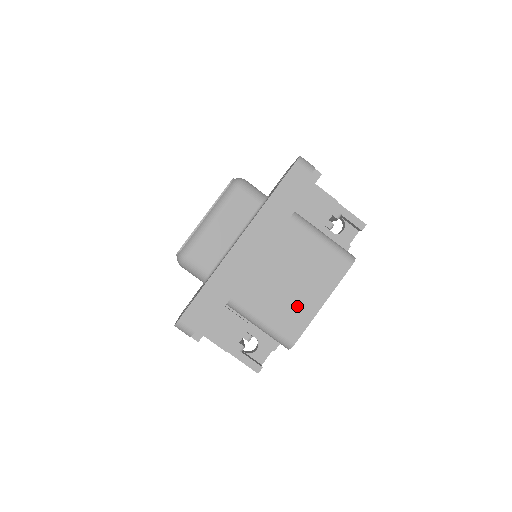
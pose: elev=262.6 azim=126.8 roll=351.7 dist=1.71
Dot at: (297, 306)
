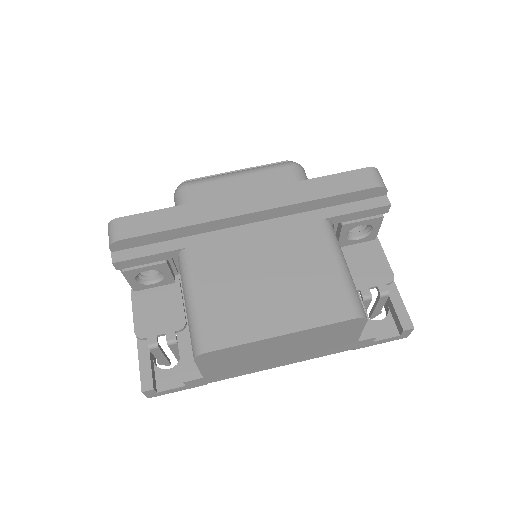
Dot at: (248, 311)
